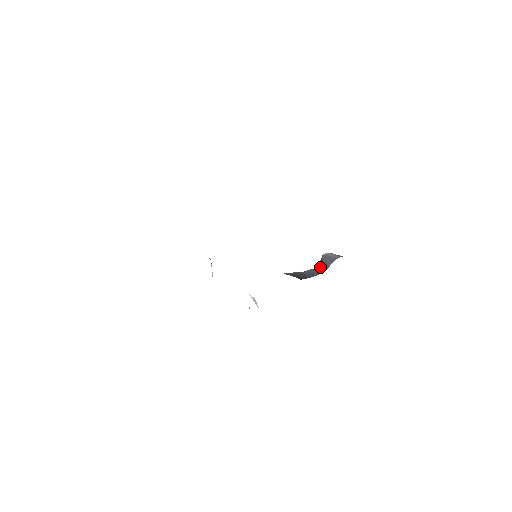
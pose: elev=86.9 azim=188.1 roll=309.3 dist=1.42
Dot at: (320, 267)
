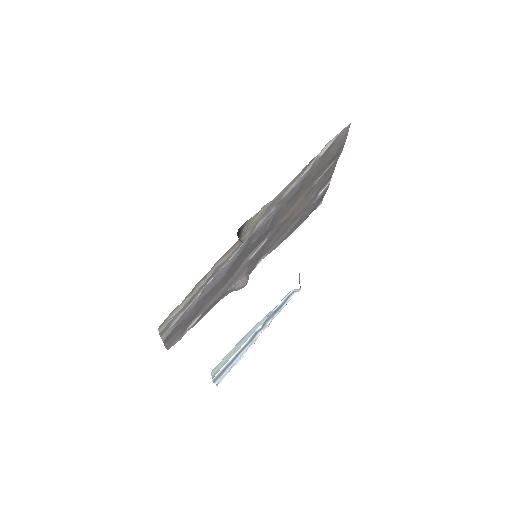
Dot at: occluded
